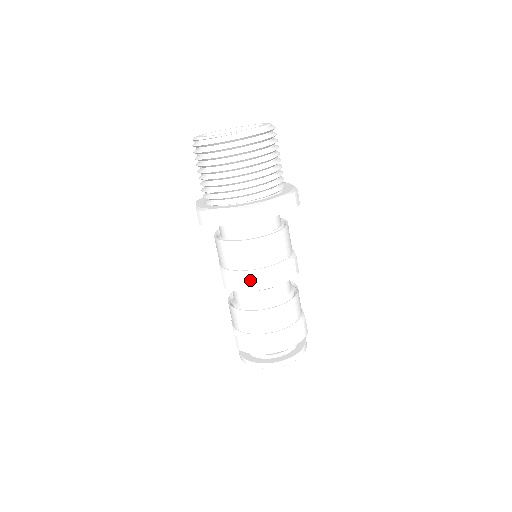
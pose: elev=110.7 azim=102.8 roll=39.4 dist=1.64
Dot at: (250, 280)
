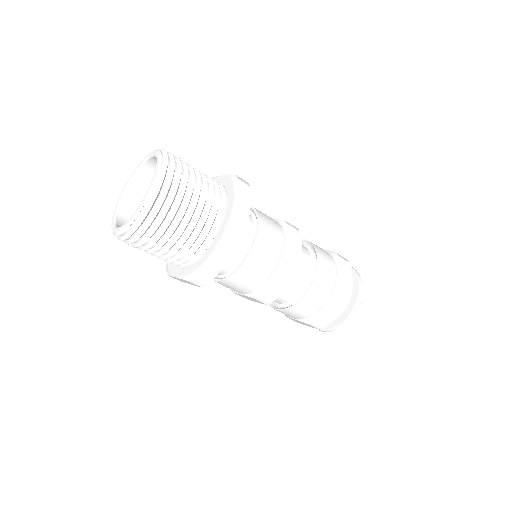
Dot at: (282, 277)
